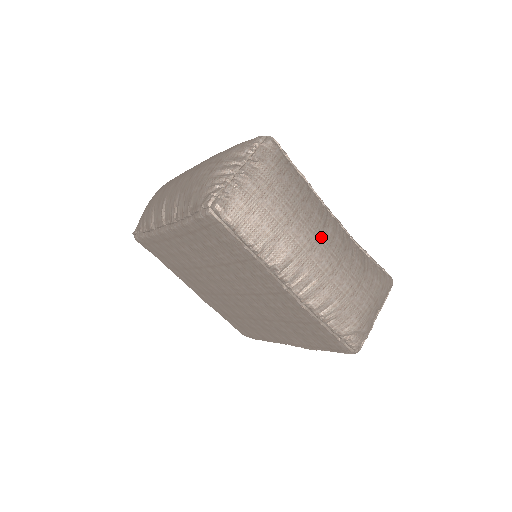
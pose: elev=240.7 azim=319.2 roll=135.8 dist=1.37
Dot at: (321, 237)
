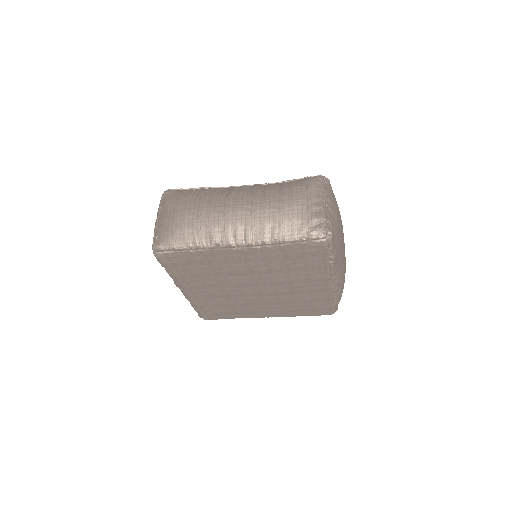
Dot at: (226, 203)
